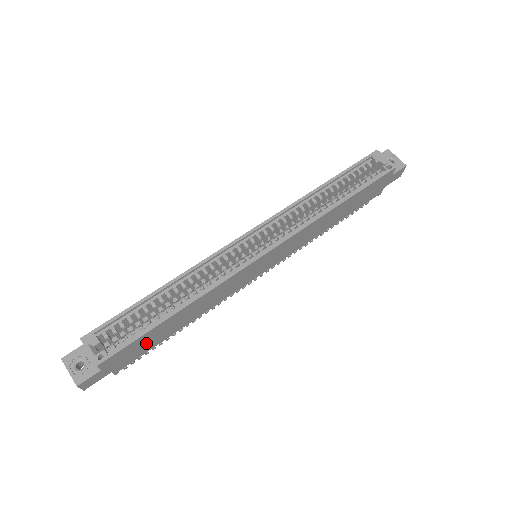
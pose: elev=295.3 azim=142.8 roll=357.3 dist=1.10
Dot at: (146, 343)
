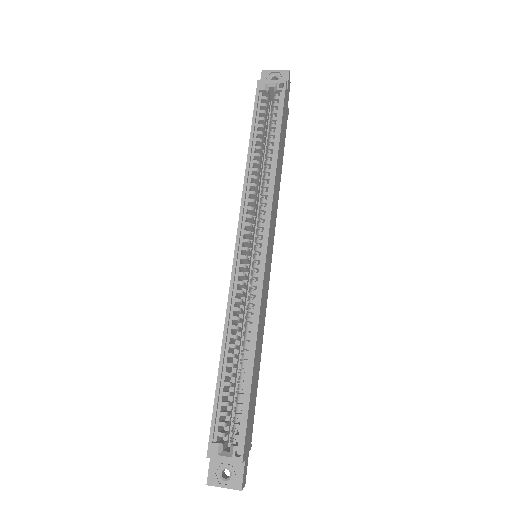
Dot at: (252, 405)
